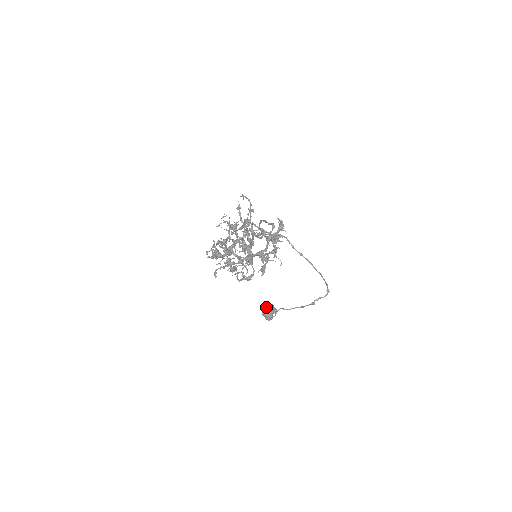
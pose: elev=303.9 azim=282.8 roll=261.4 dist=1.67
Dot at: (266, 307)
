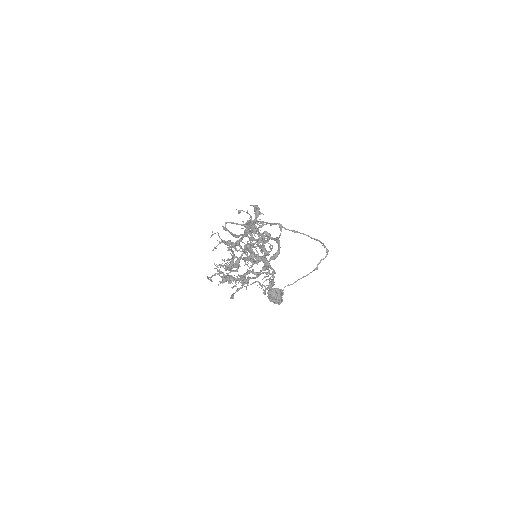
Dot at: (273, 293)
